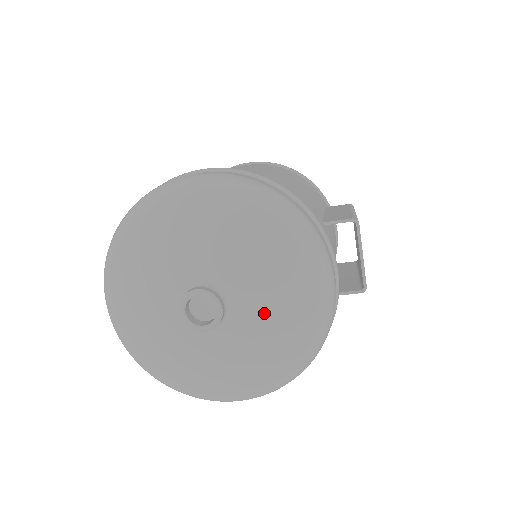
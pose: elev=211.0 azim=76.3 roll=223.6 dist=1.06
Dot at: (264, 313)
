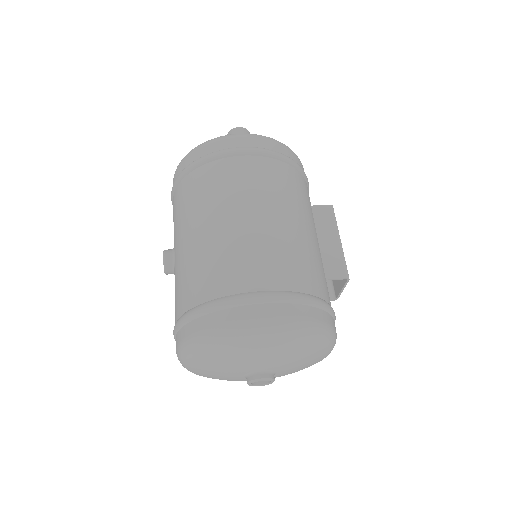
Dot at: (294, 371)
